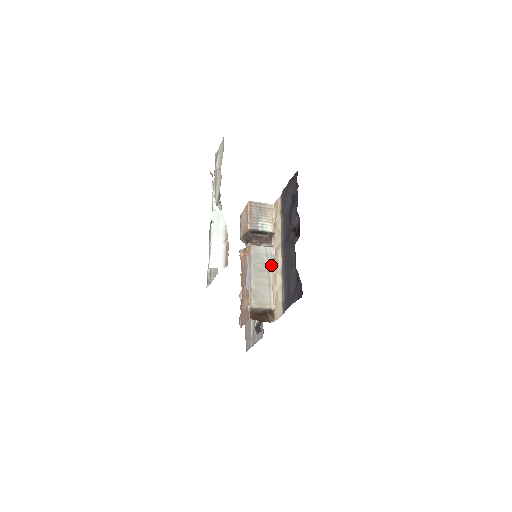
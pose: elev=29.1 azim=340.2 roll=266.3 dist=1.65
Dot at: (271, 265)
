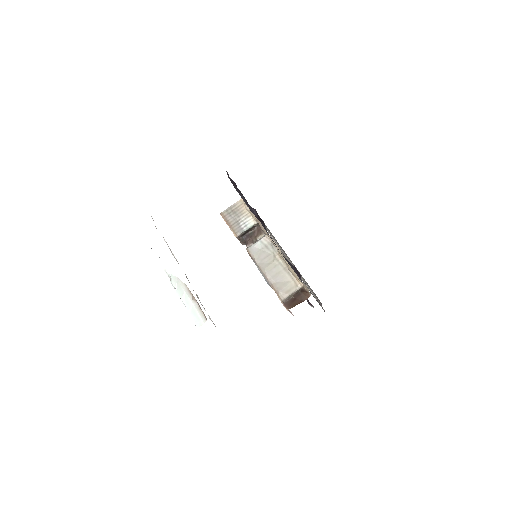
Dot at: (275, 252)
